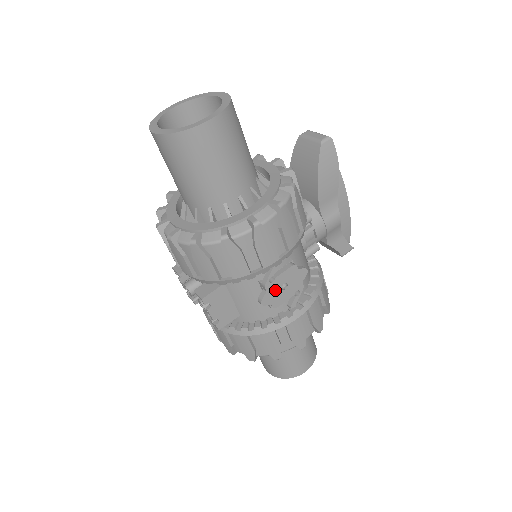
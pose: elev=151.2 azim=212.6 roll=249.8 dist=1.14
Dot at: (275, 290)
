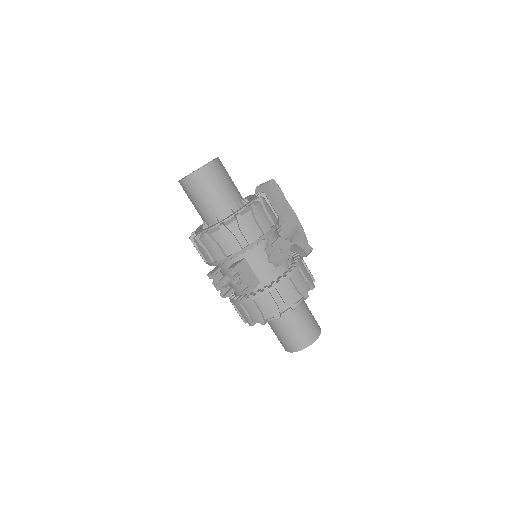
Dot at: (275, 253)
